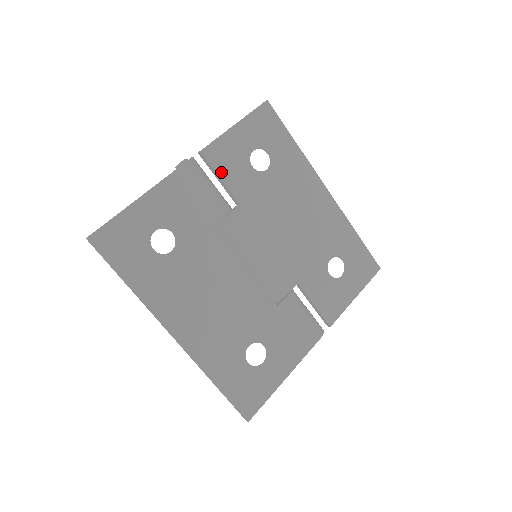
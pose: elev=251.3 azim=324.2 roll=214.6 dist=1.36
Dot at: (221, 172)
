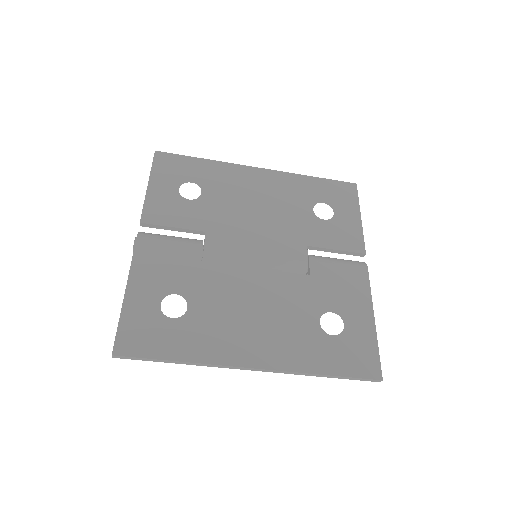
Dot at: (170, 223)
